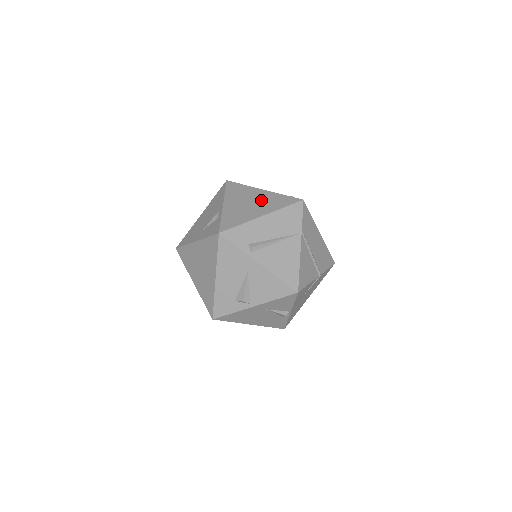
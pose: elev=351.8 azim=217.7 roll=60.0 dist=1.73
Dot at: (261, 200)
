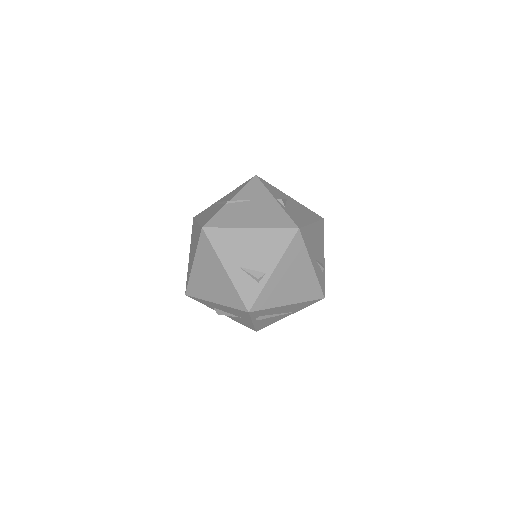
Dot at: (301, 282)
